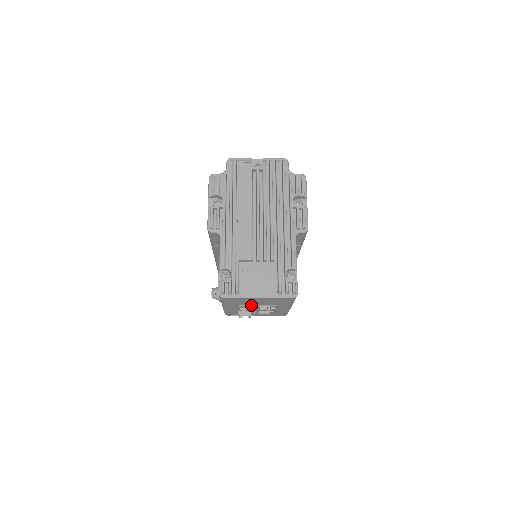
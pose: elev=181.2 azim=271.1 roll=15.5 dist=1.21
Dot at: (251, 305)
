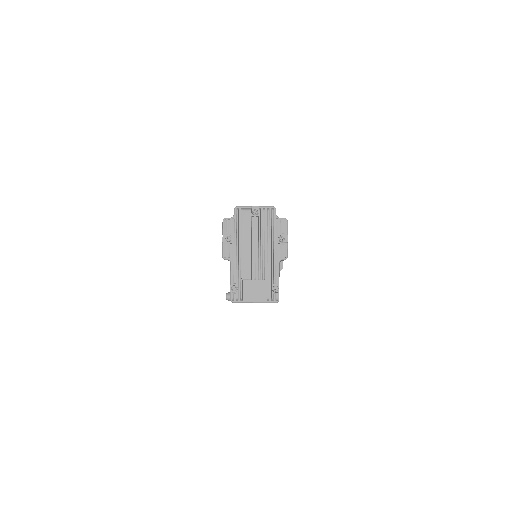
Dot at: occluded
